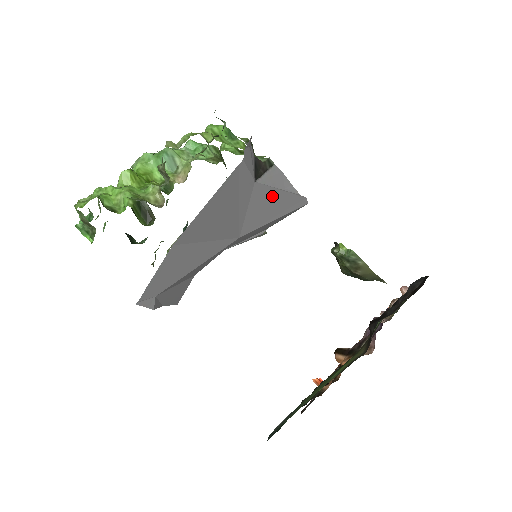
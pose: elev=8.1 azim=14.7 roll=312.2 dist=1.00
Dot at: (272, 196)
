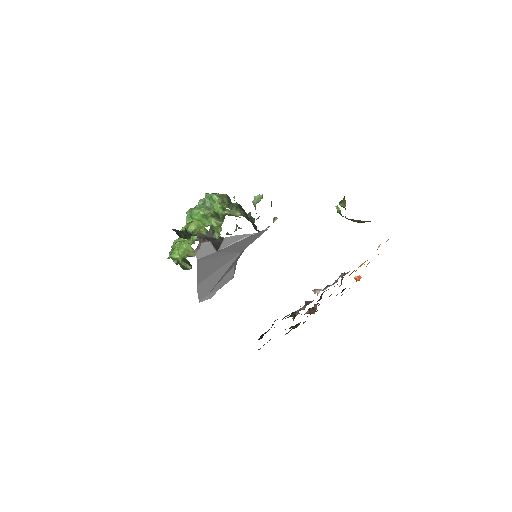
Dot at: (237, 244)
